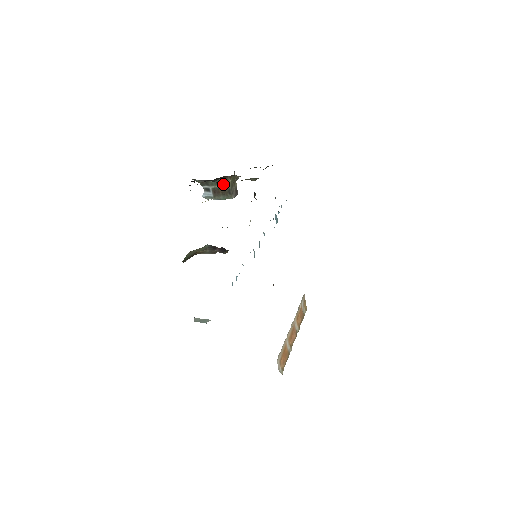
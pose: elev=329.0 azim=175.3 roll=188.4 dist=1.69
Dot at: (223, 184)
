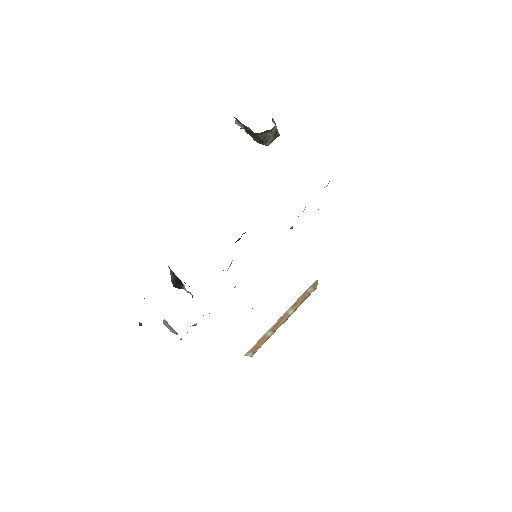
Dot at: (253, 132)
